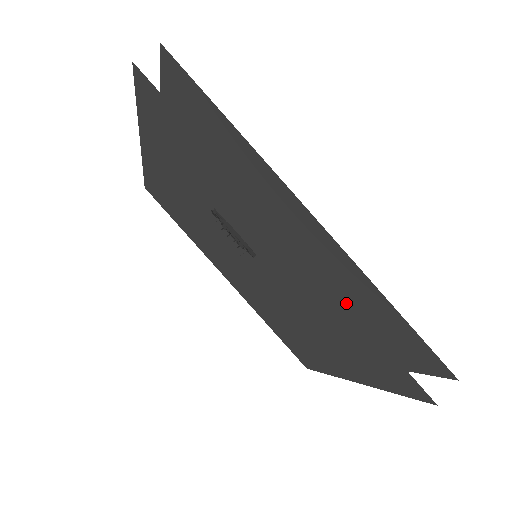
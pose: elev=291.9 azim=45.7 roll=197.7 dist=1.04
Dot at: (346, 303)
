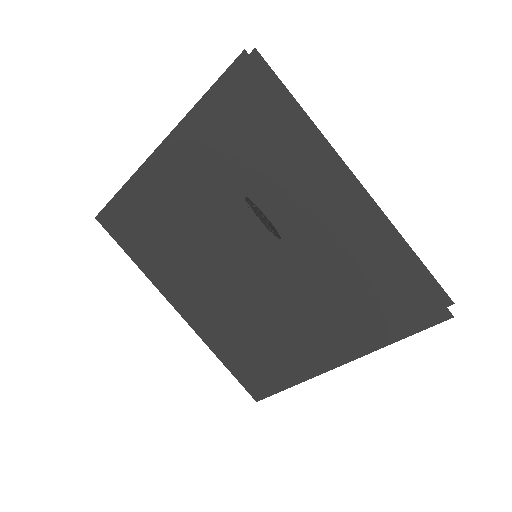
Dot at: (393, 241)
